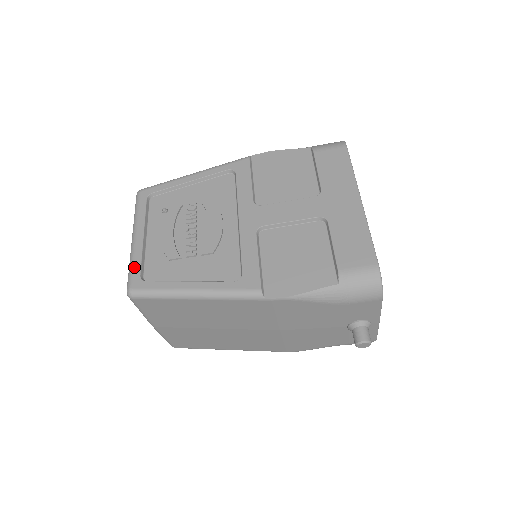
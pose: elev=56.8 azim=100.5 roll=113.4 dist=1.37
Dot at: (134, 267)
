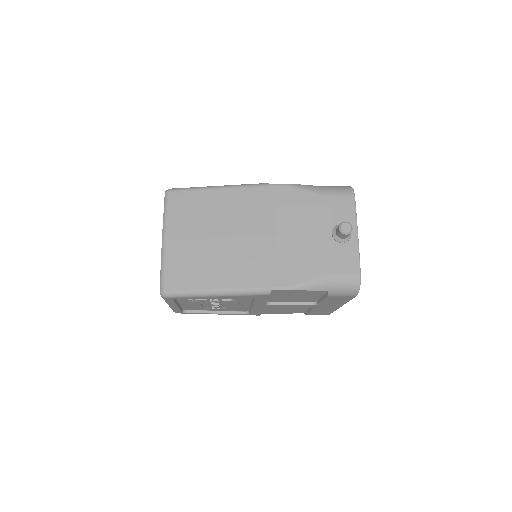
Dot at: (176, 311)
